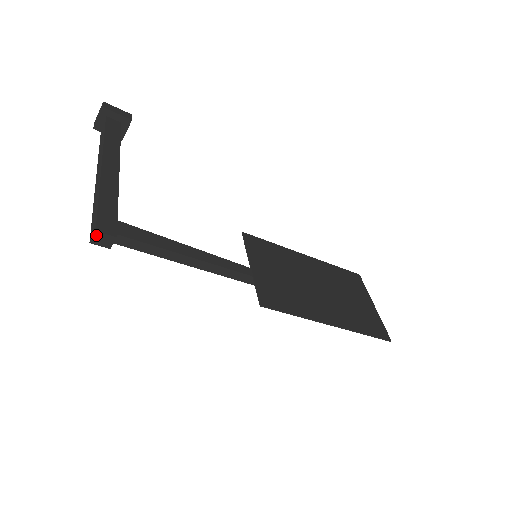
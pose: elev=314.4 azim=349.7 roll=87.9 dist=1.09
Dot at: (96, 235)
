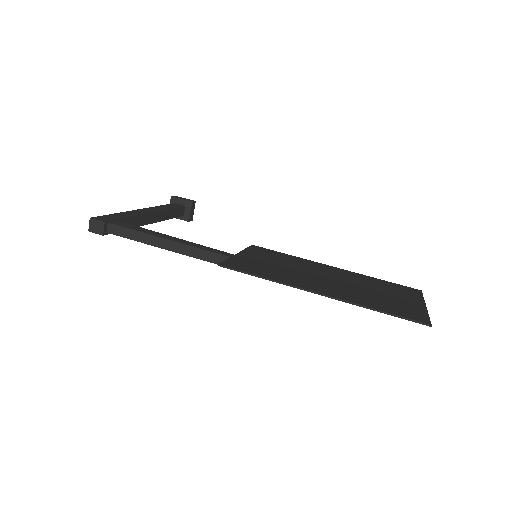
Dot at: (91, 222)
